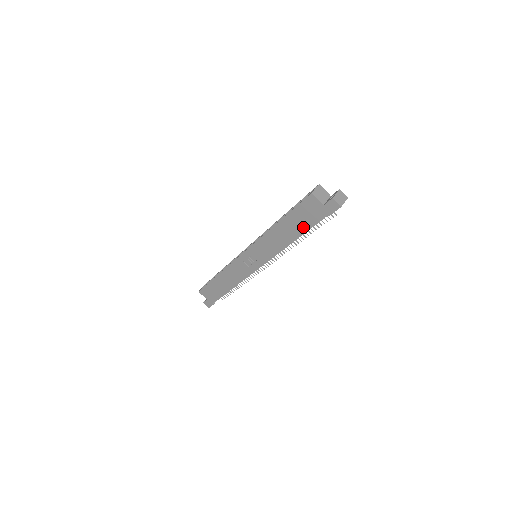
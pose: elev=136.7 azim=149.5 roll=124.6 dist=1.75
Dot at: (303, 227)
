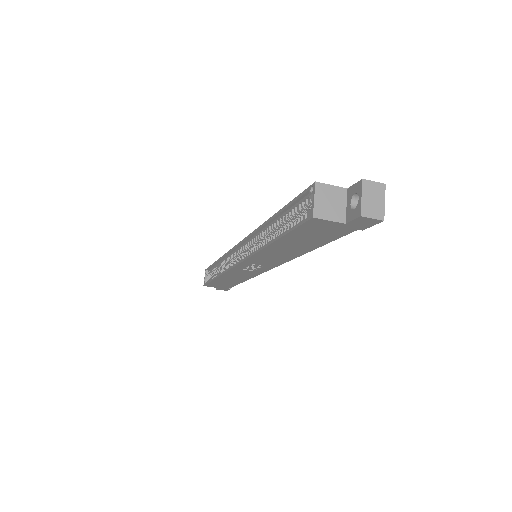
Dot at: (318, 243)
